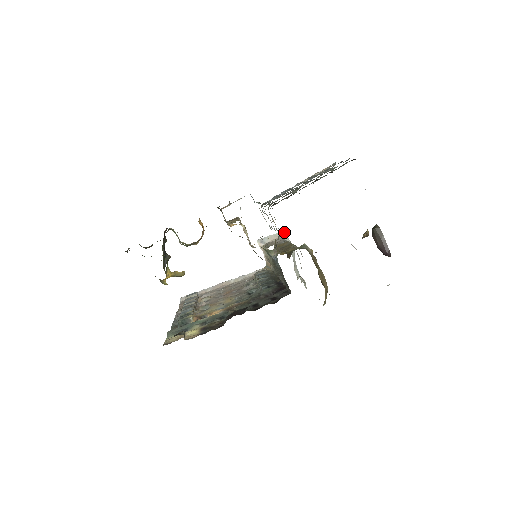
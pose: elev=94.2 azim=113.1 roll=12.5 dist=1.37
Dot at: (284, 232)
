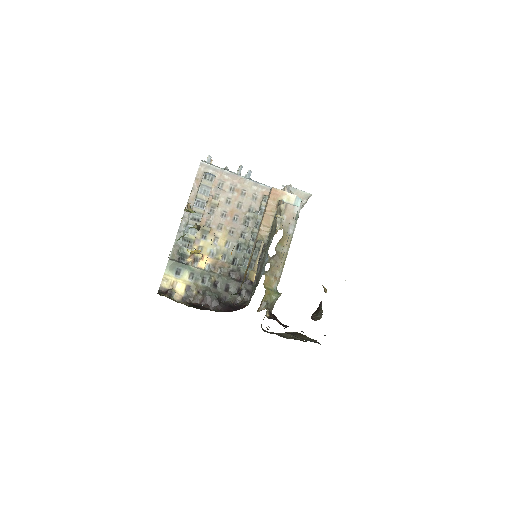
Dot at: (309, 197)
